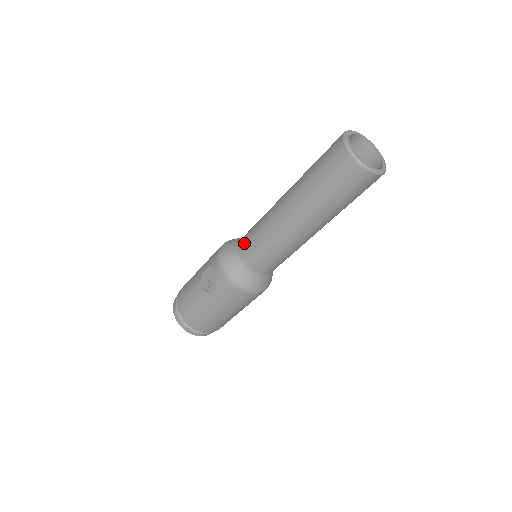
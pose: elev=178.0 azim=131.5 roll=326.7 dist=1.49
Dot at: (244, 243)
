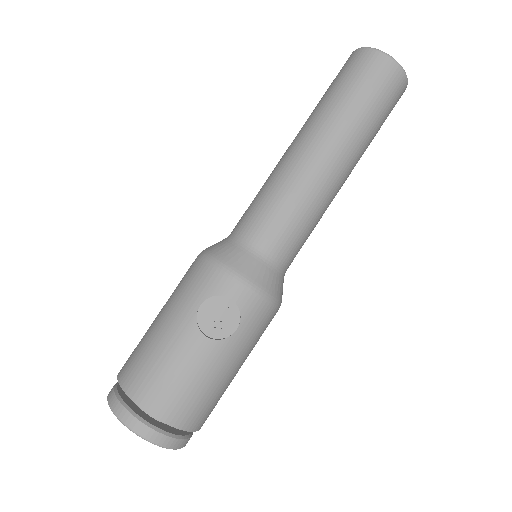
Dot at: (261, 232)
